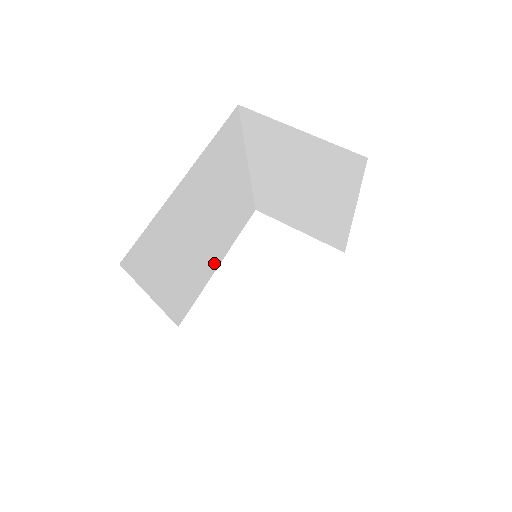
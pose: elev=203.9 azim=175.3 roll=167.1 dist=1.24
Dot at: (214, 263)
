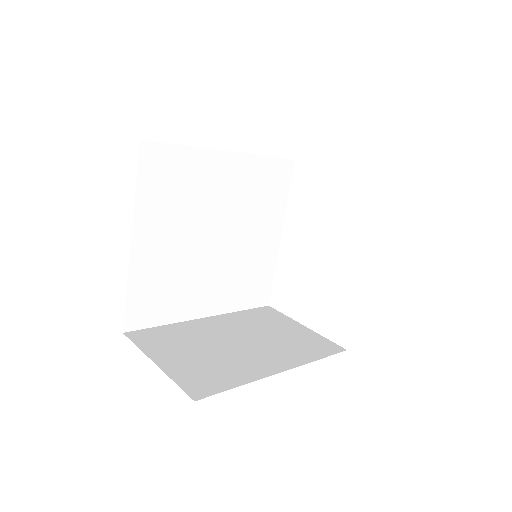
Dot at: (270, 240)
